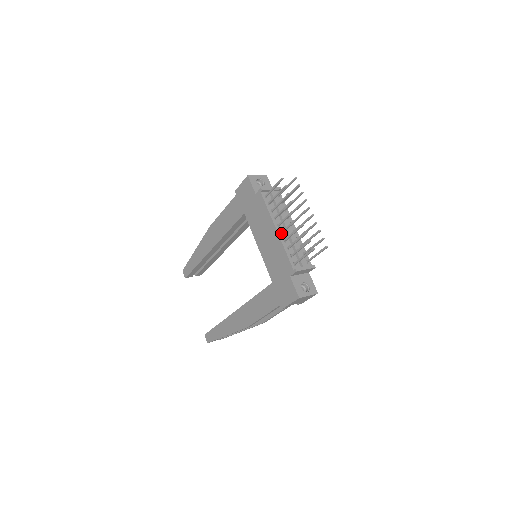
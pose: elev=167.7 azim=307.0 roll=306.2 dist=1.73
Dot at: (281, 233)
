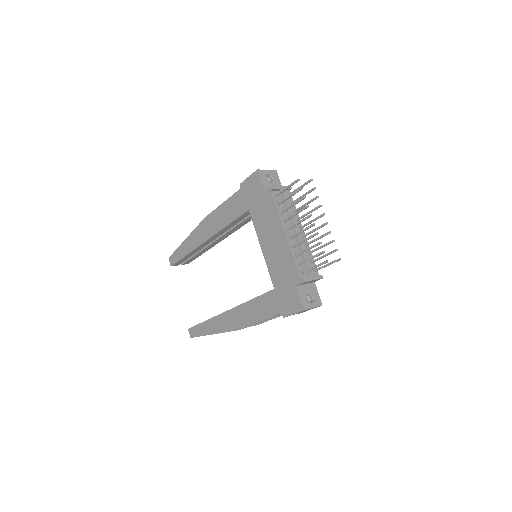
Dot at: (290, 238)
